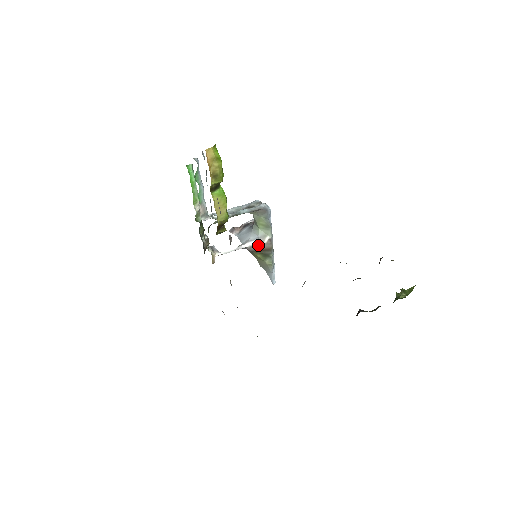
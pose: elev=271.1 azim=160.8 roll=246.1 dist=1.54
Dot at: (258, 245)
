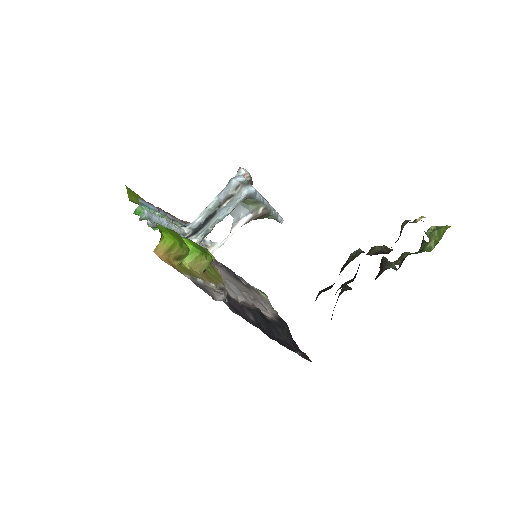
Dot at: (253, 217)
